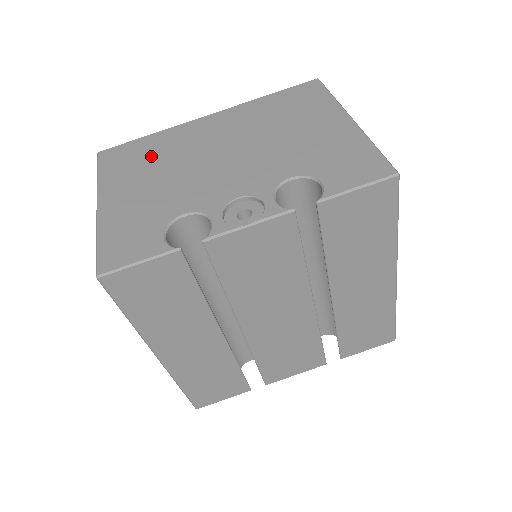
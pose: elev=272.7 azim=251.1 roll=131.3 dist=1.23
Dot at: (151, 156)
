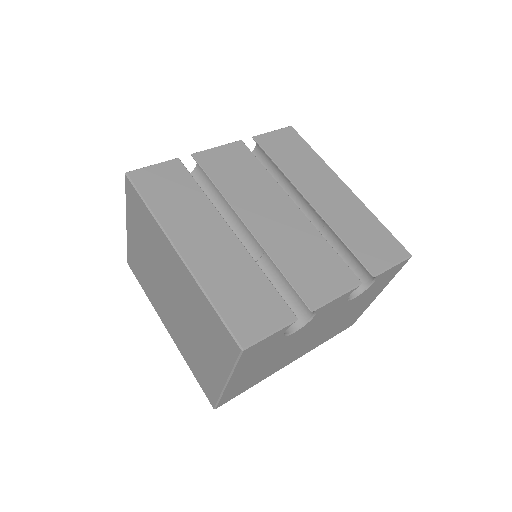
Dot at: occluded
